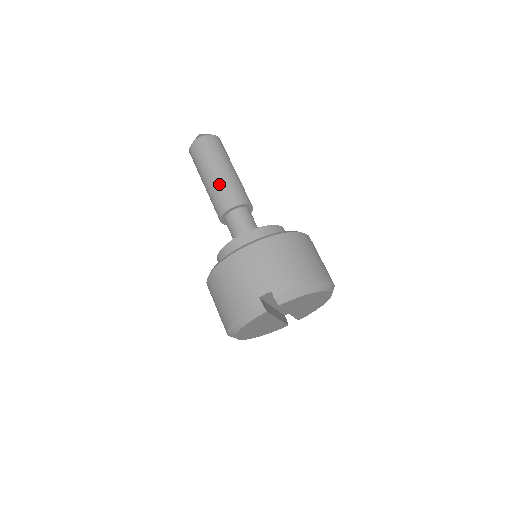
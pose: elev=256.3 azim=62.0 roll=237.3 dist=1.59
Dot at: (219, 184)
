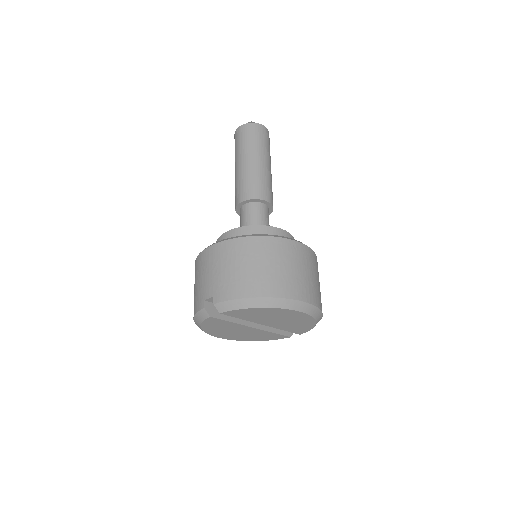
Dot at: (239, 176)
